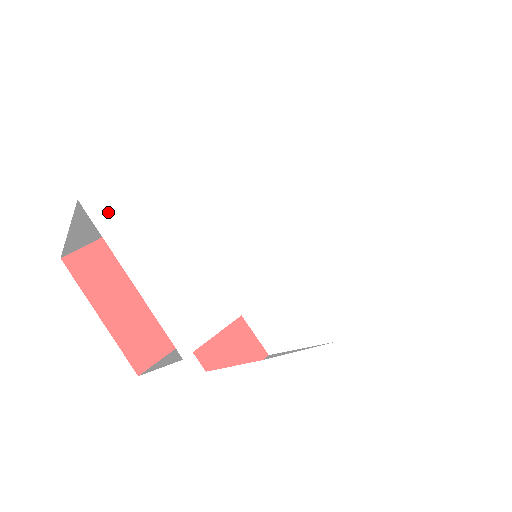
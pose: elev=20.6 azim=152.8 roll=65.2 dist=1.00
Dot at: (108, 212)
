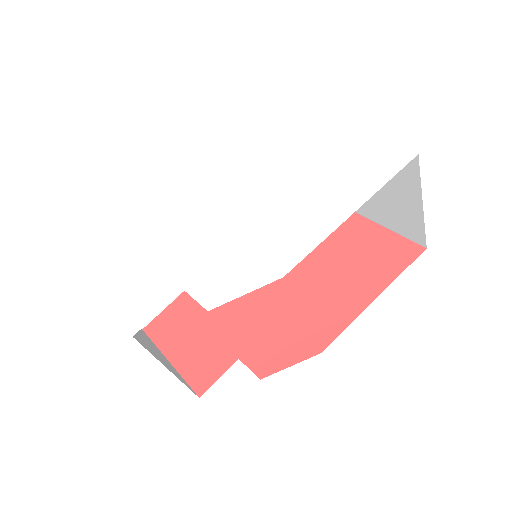
Dot at: (93, 264)
